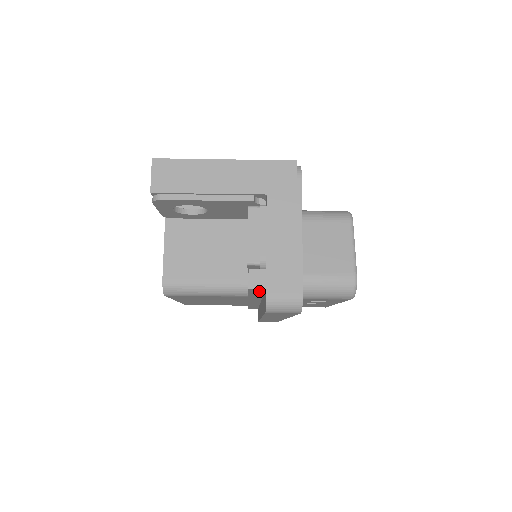
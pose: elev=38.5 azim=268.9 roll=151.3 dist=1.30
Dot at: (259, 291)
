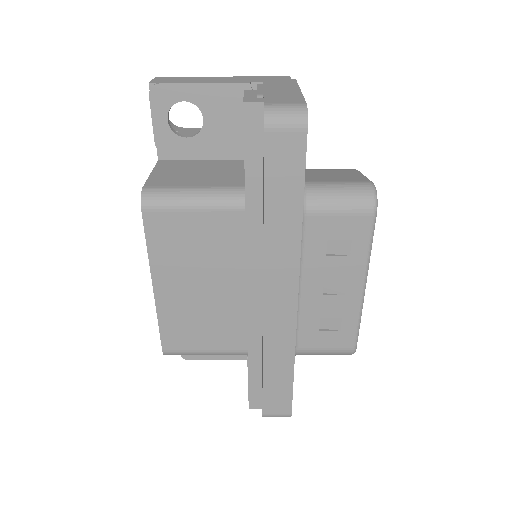
Dot at: (256, 138)
